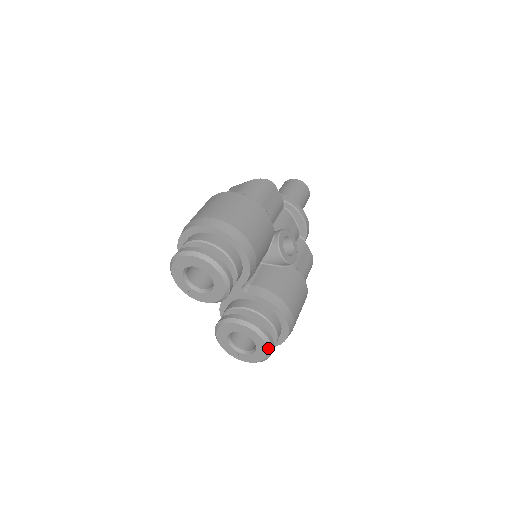
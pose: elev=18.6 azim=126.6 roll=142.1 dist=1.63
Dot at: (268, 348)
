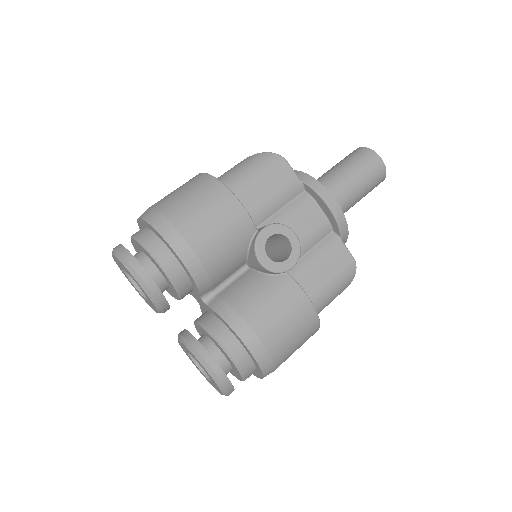
Dot at: (217, 382)
